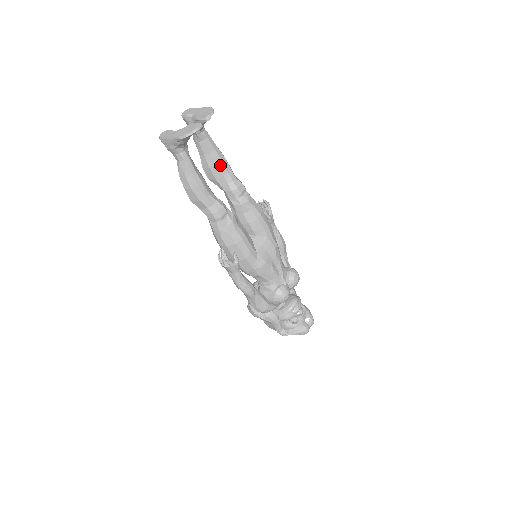
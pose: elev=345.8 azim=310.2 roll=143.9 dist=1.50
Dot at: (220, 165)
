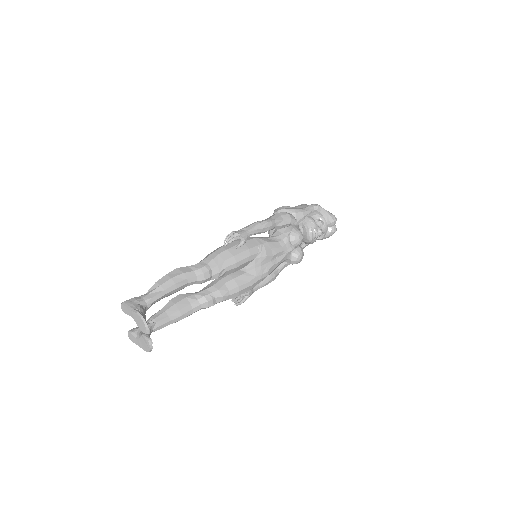
Dot at: (178, 289)
